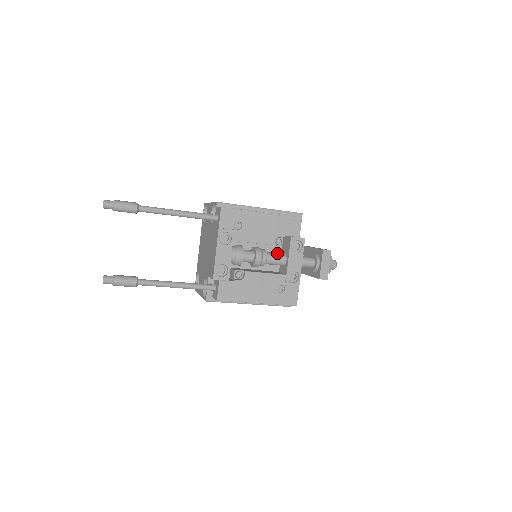
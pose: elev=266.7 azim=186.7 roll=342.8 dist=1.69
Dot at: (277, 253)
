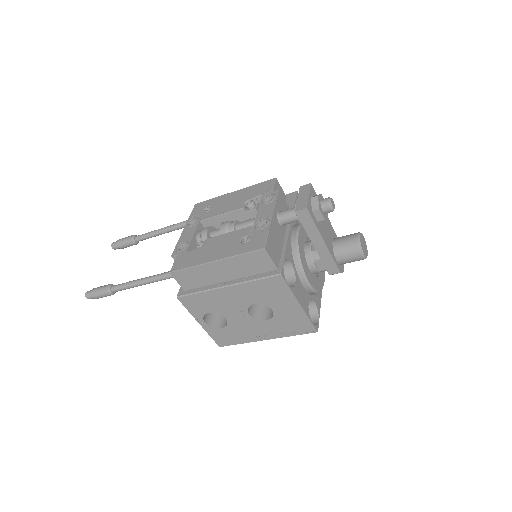
Dot at: occluded
